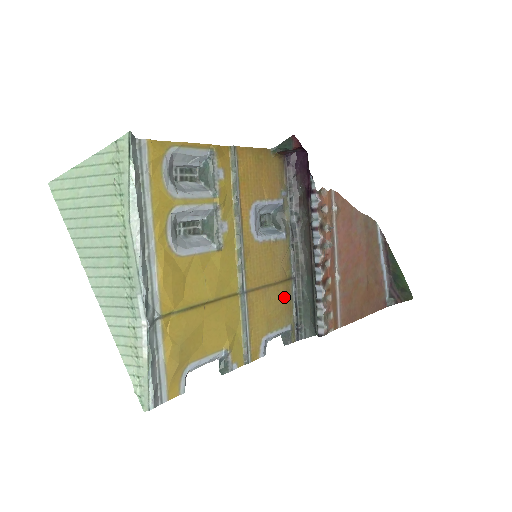
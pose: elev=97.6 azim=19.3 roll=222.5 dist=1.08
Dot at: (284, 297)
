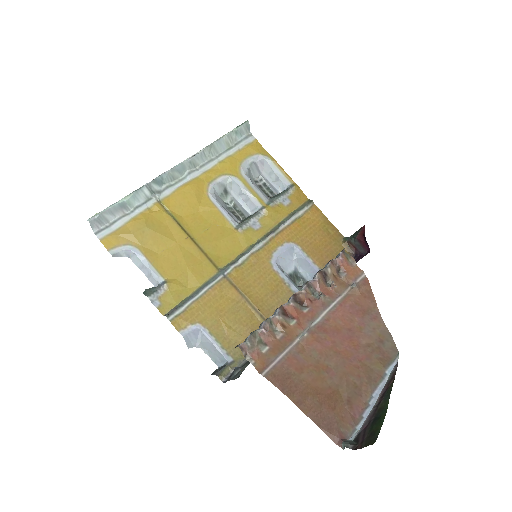
Dot at: (252, 330)
